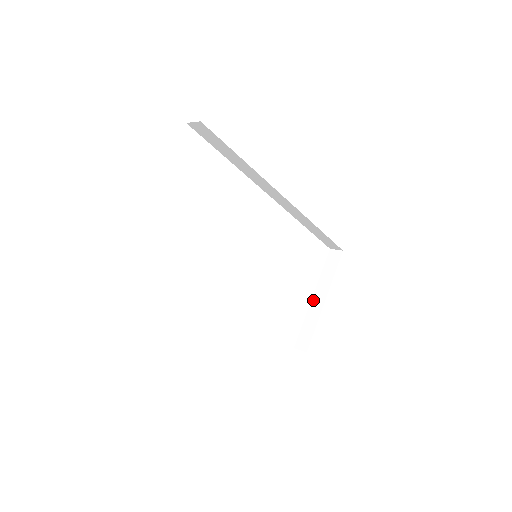
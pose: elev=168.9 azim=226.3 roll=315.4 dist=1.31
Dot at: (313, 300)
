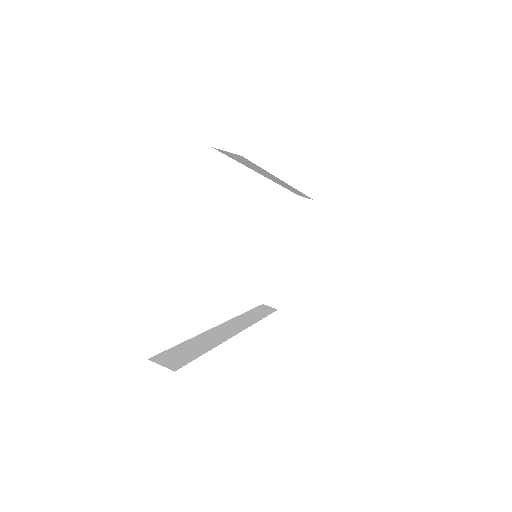
Dot at: (282, 254)
